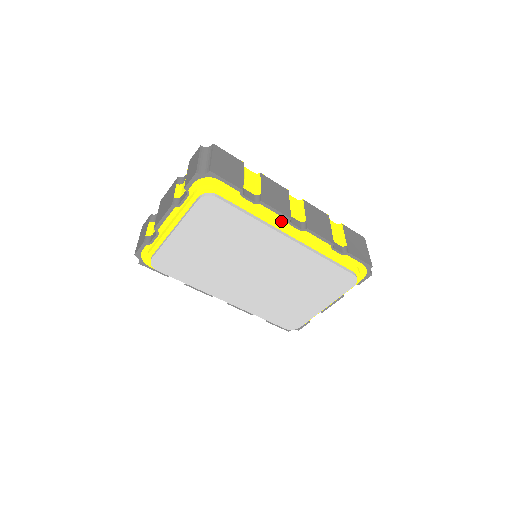
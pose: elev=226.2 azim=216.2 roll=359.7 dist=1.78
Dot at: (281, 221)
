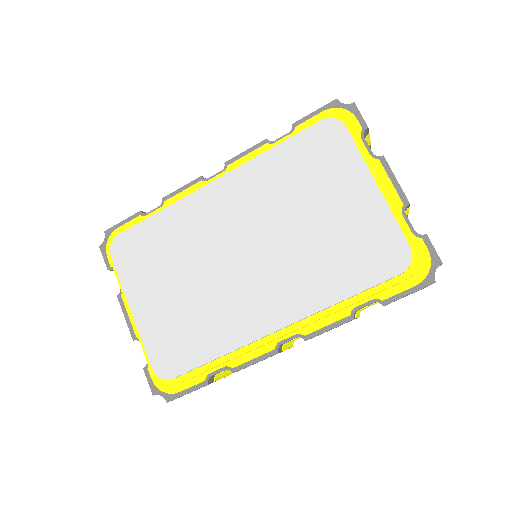
Dot at: occluded
